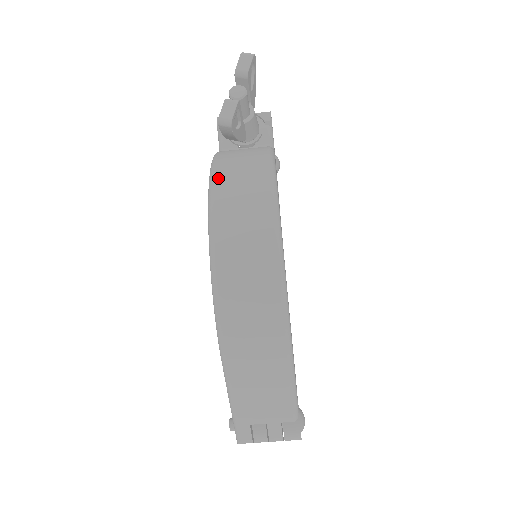
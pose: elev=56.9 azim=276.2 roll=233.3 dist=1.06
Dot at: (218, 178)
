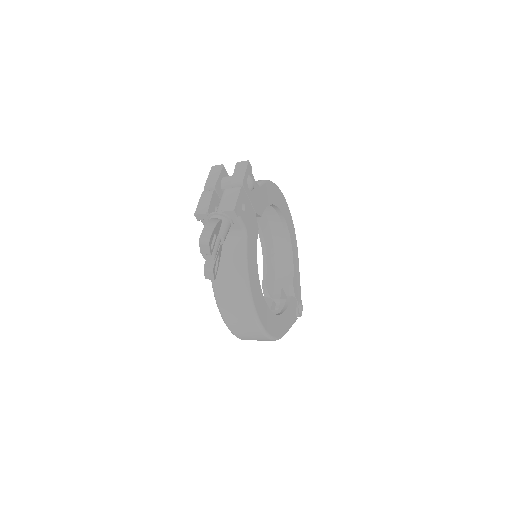
Dot at: (221, 306)
